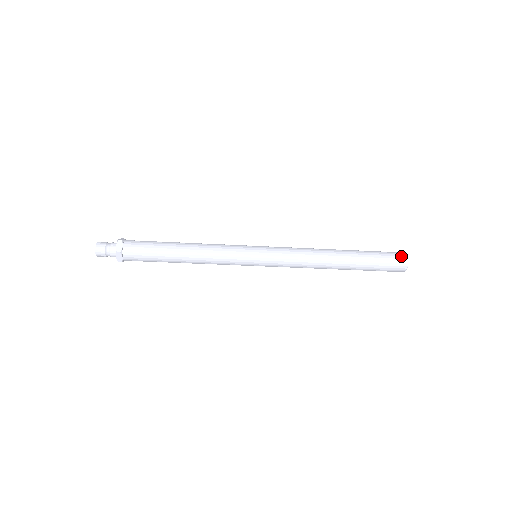
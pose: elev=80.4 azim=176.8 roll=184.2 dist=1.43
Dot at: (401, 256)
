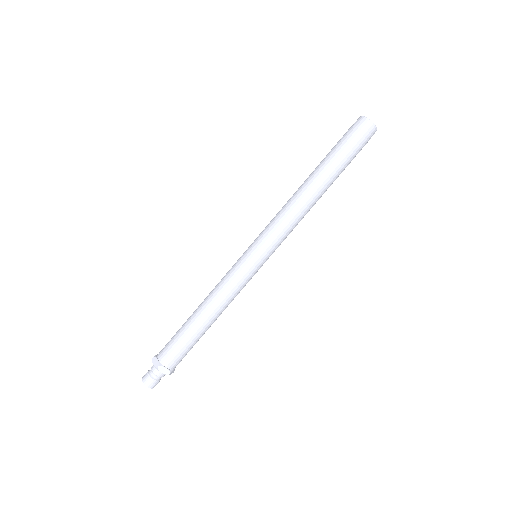
Dot at: (357, 122)
